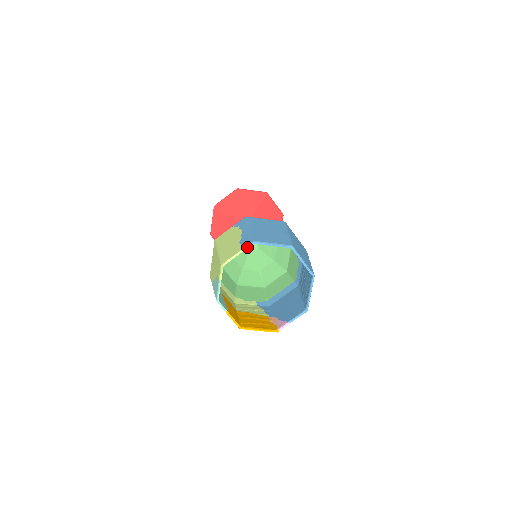
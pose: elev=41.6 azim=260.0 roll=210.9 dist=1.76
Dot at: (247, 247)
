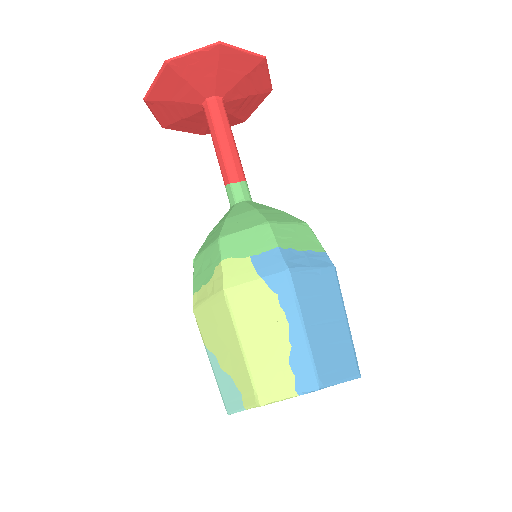
Dot at: occluded
